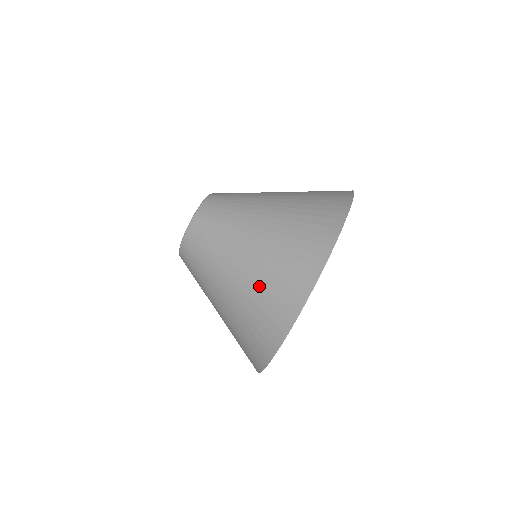
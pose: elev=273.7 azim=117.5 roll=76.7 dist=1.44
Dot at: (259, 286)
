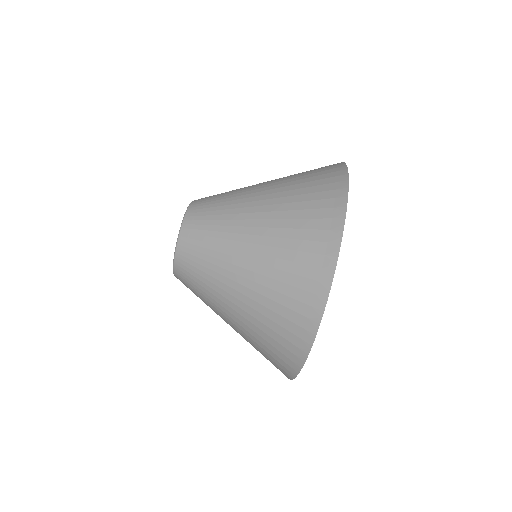
Dot at: (260, 330)
